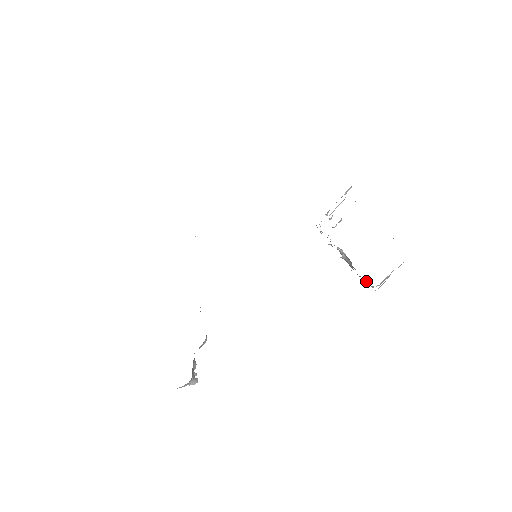
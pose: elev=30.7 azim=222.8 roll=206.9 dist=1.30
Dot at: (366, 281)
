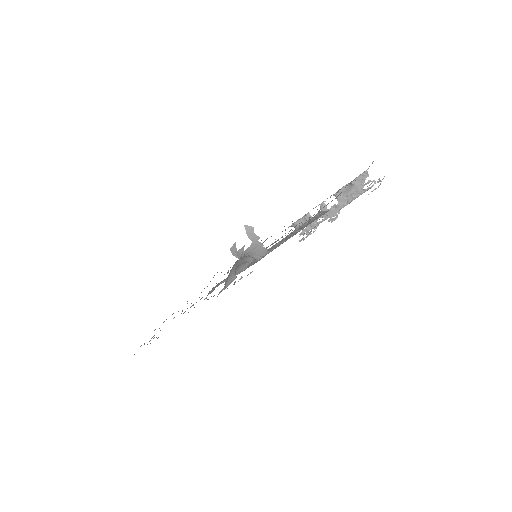
Dot at: (367, 176)
